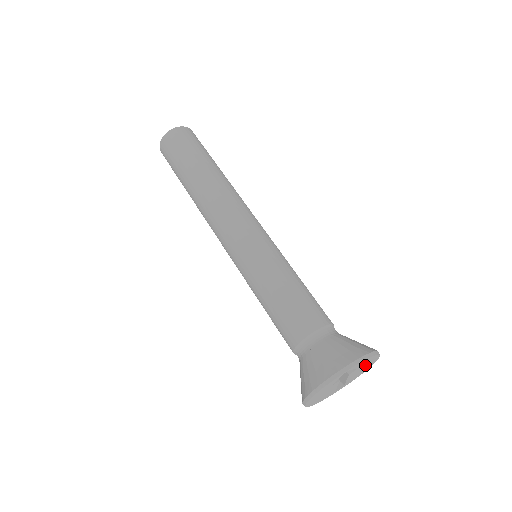
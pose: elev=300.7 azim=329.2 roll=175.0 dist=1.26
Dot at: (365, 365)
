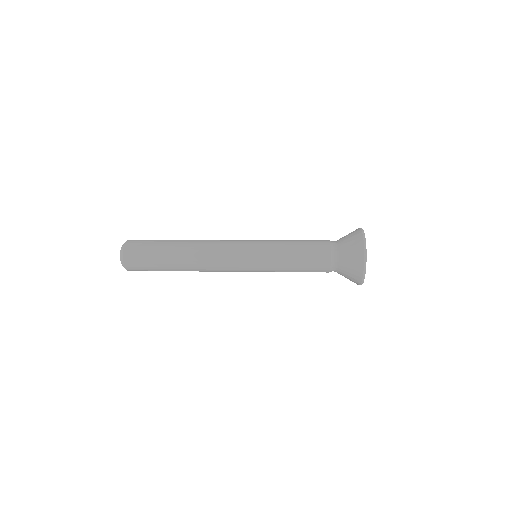
Dot at: occluded
